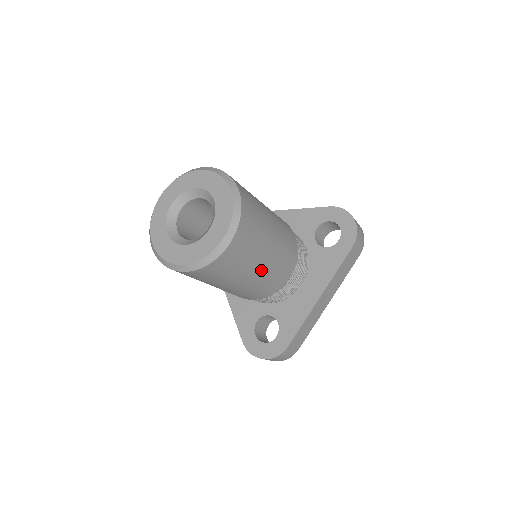
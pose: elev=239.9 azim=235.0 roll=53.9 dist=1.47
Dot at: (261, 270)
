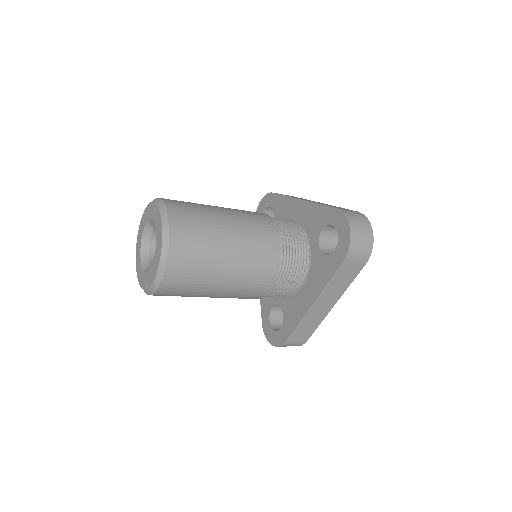
Dot at: (222, 290)
